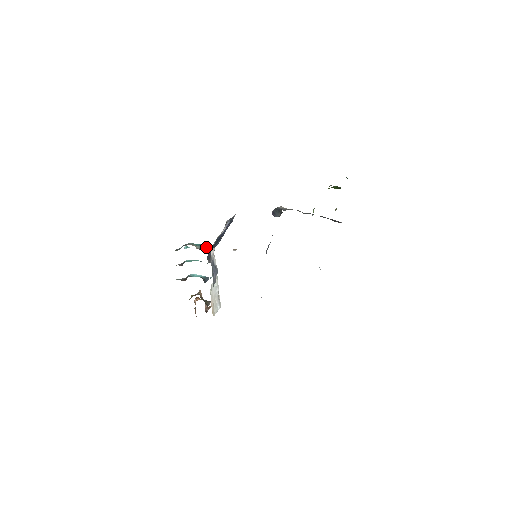
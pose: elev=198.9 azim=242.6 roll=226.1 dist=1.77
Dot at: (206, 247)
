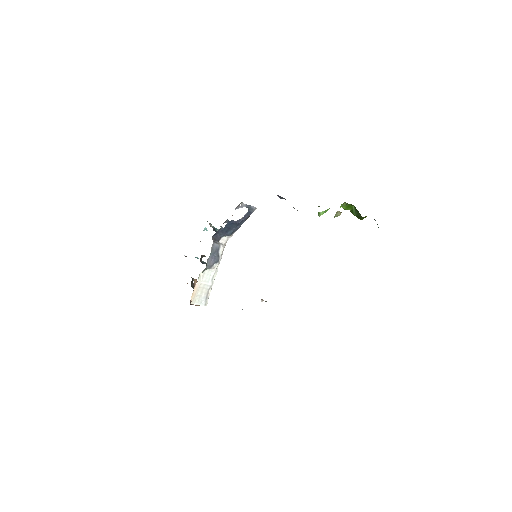
Dot at: occluded
